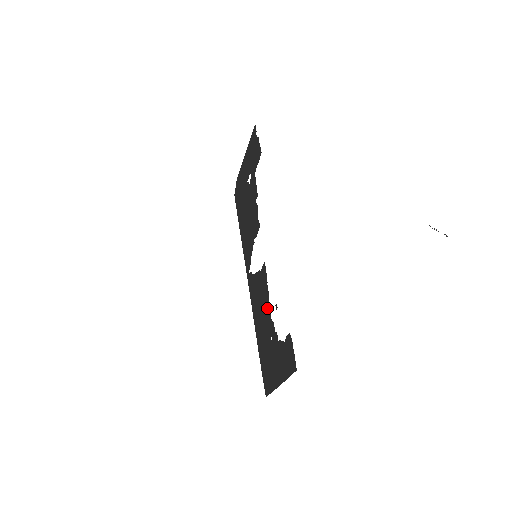
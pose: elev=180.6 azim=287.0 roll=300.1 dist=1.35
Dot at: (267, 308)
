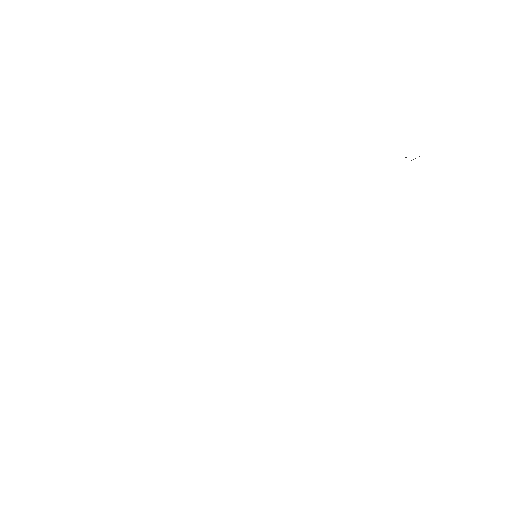
Dot at: occluded
